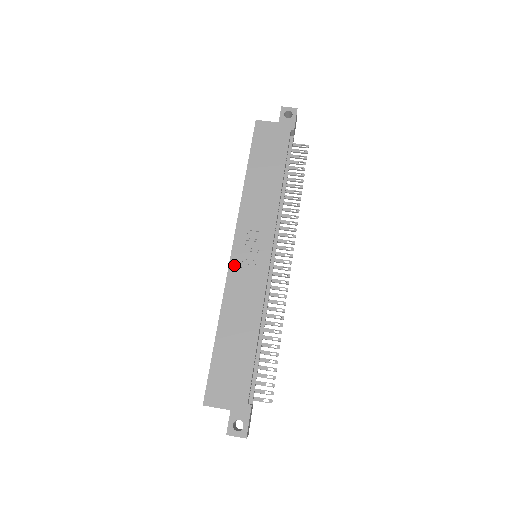
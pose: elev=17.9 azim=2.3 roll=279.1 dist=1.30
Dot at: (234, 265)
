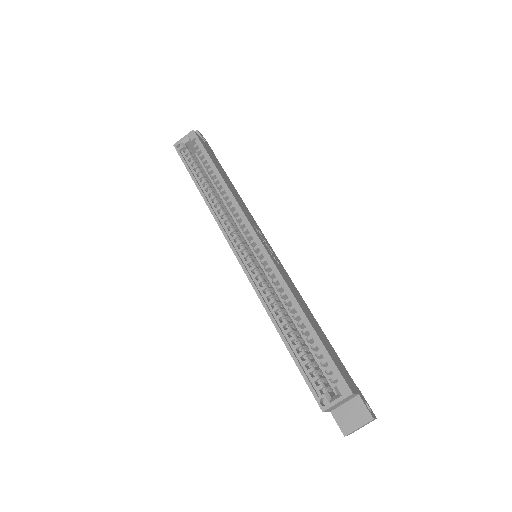
Dot at: (271, 255)
